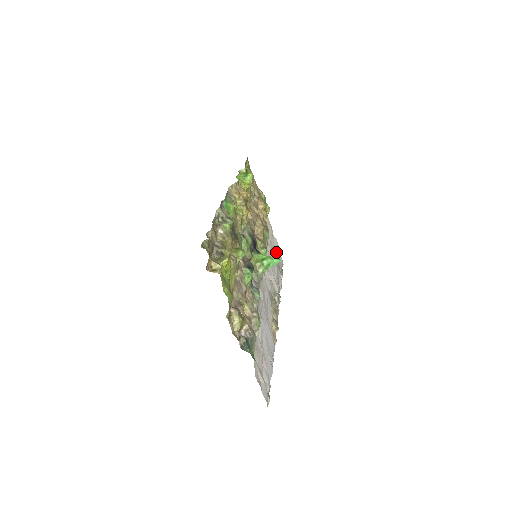
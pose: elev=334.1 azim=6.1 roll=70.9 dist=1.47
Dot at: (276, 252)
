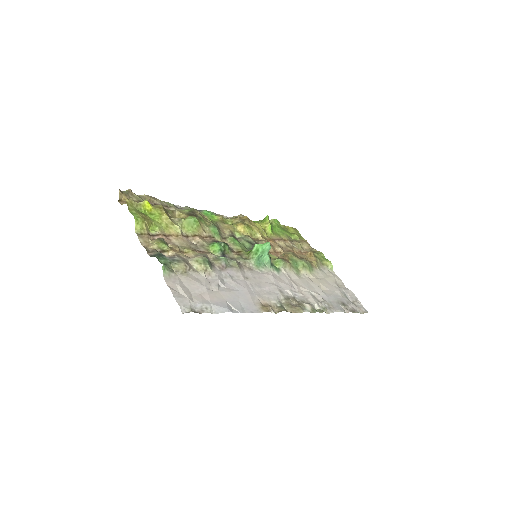
Dot at: (344, 295)
